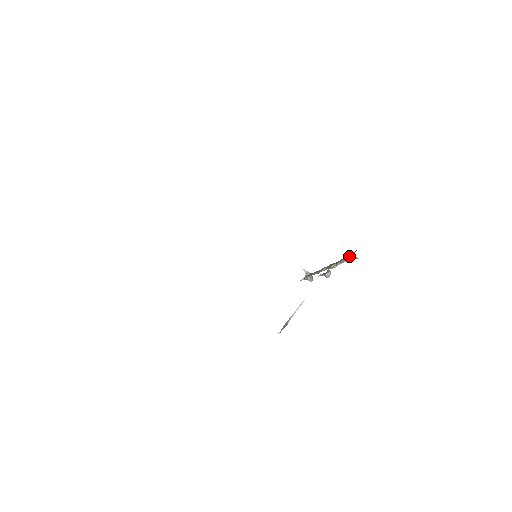
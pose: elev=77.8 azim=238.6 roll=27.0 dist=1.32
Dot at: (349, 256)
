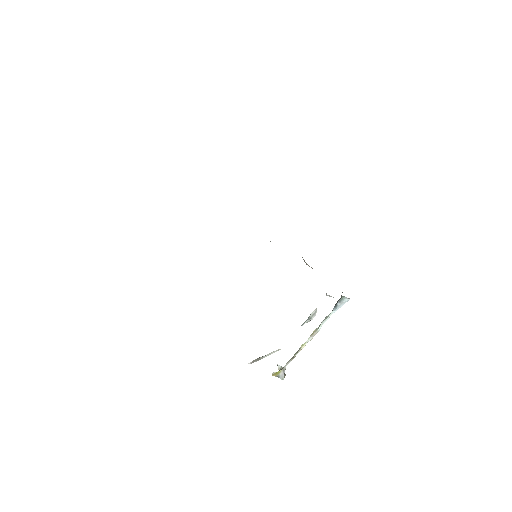
Dot at: (335, 304)
